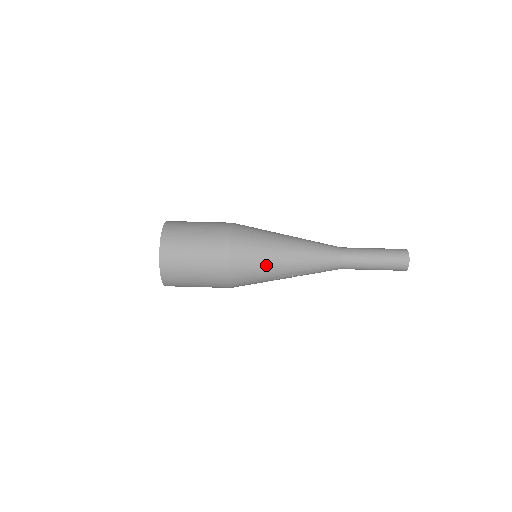
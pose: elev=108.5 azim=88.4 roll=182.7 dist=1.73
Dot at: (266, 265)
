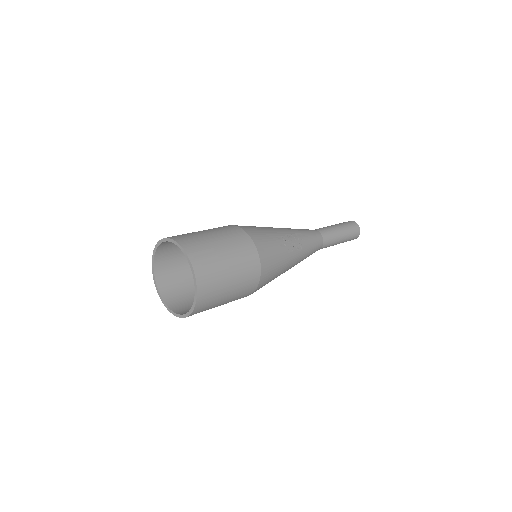
Dot at: (265, 228)
